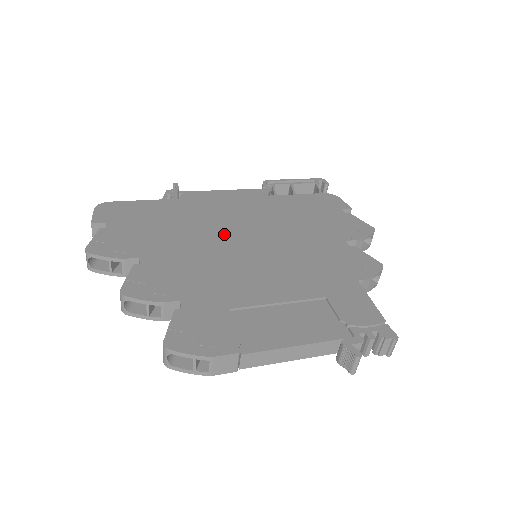
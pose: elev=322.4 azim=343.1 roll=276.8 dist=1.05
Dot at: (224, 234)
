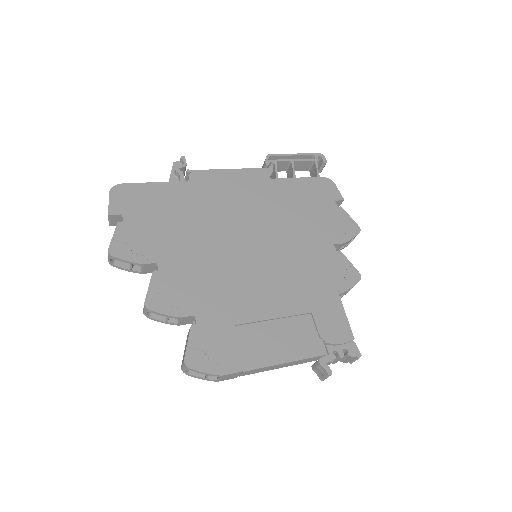
Dot at: (230, 233)
